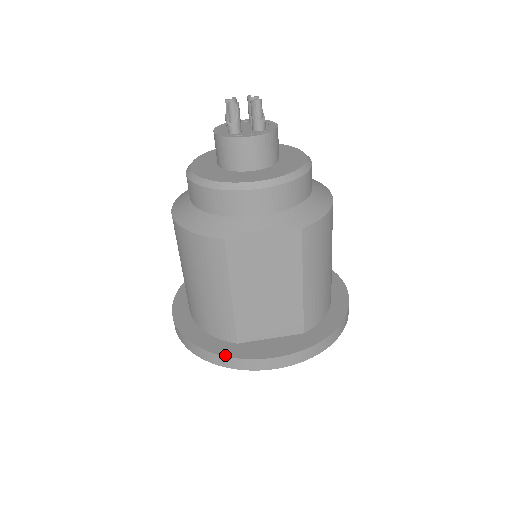
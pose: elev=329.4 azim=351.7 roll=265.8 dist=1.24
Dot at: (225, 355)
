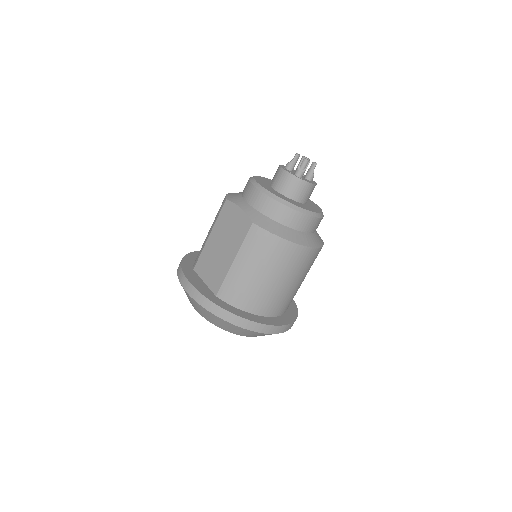
Dot at: (182, 264)
